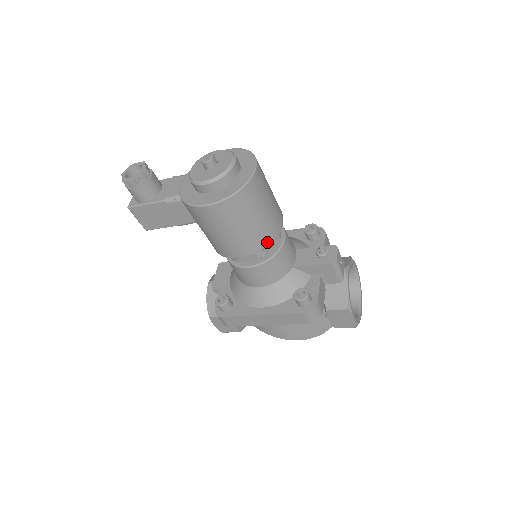
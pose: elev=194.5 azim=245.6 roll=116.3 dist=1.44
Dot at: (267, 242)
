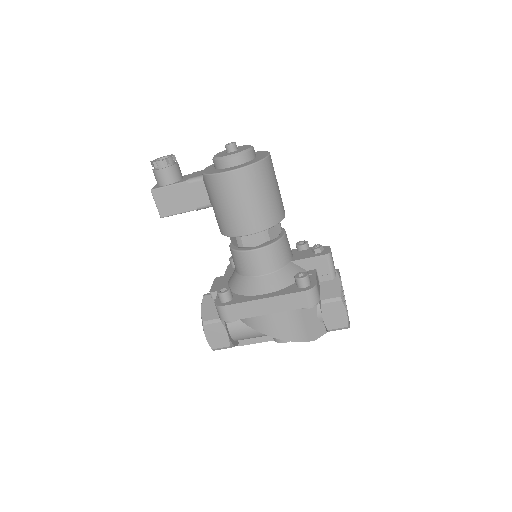
Dot at: (274, 221)
